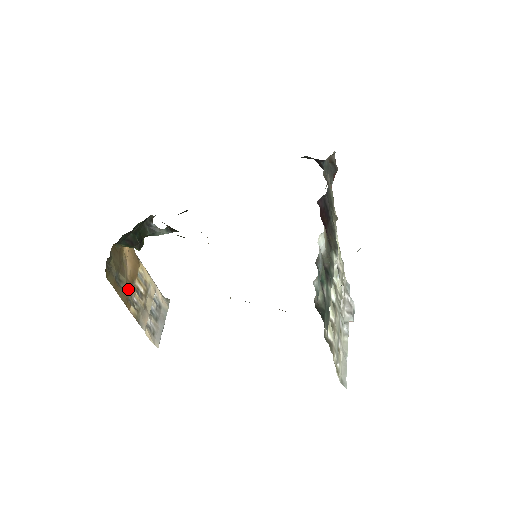
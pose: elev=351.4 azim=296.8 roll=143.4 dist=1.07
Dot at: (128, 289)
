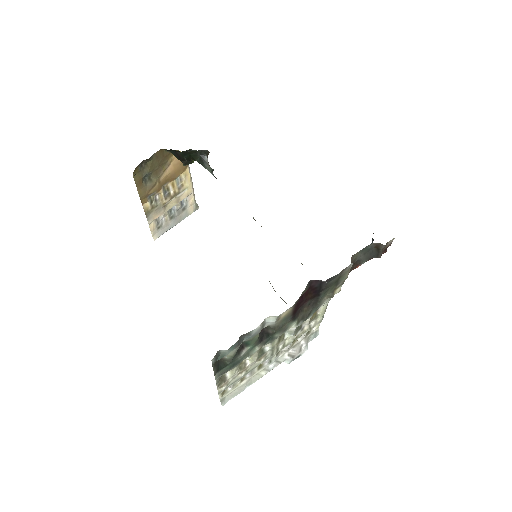
Dot at: (154, 188)
